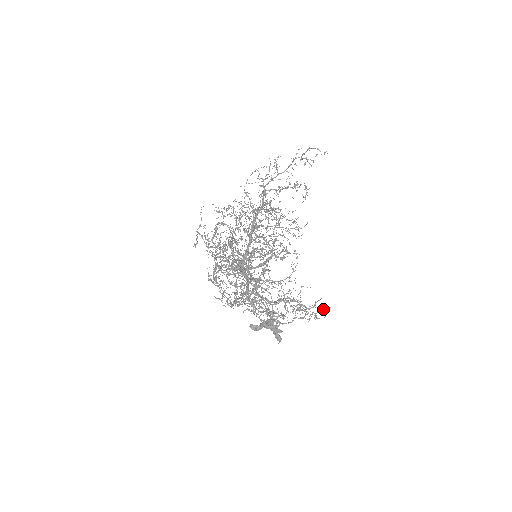
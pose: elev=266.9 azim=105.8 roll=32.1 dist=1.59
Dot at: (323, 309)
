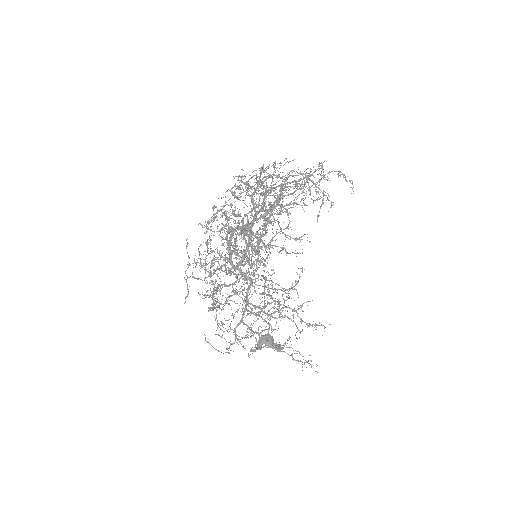
Dot at: occluded
